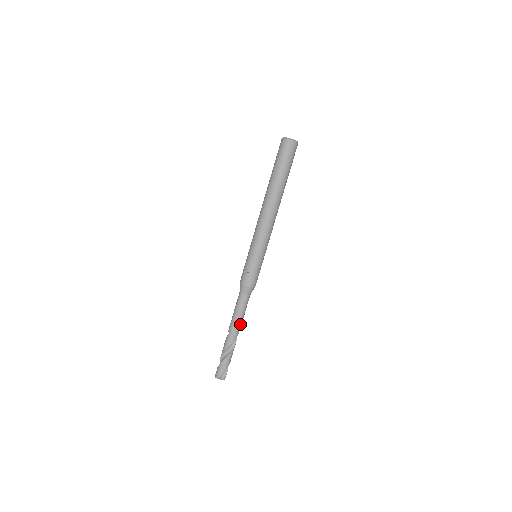
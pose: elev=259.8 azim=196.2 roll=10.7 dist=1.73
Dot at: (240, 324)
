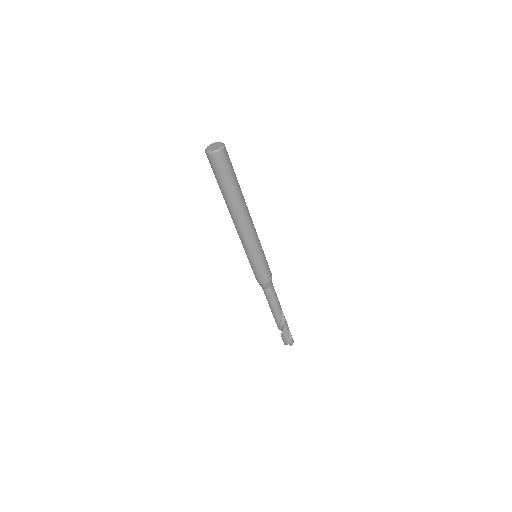
Dot at: (277, 309)
